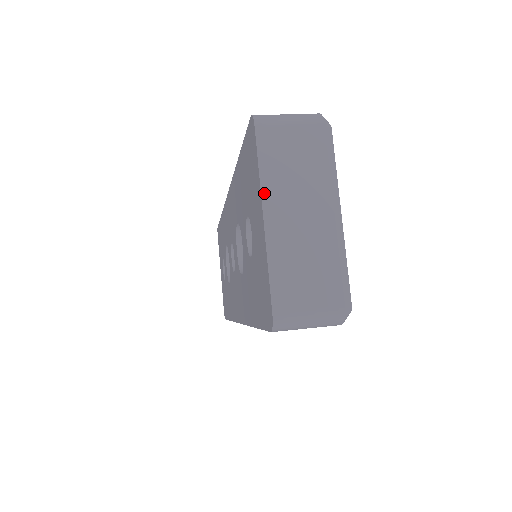
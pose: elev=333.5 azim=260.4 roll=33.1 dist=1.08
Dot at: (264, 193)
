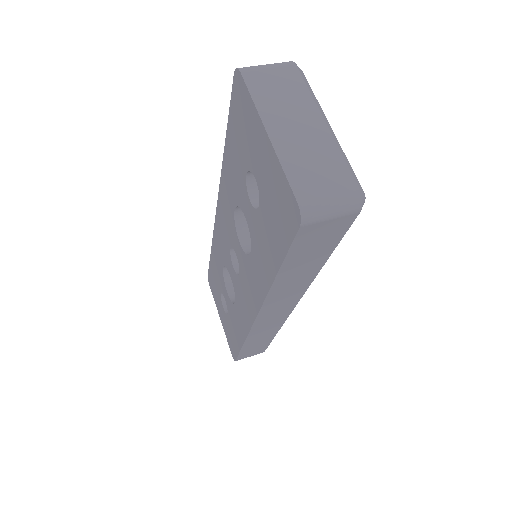
Dot at: (262, 116)
